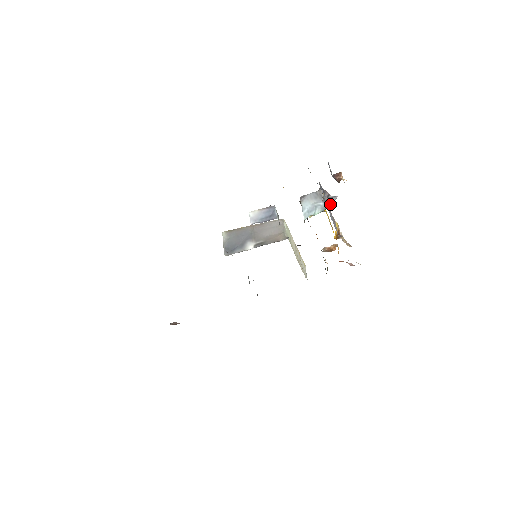
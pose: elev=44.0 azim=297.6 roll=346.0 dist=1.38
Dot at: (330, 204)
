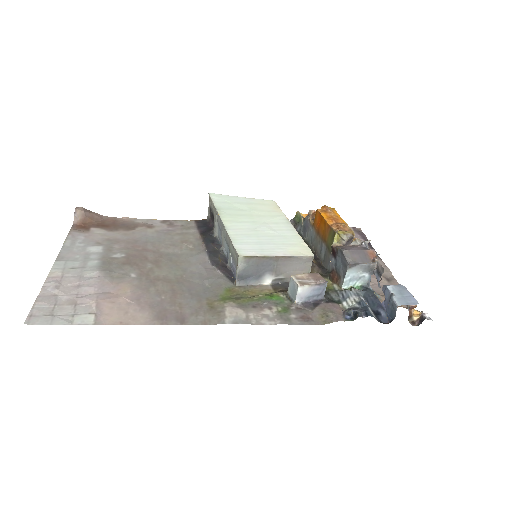
Dot at: occluded
